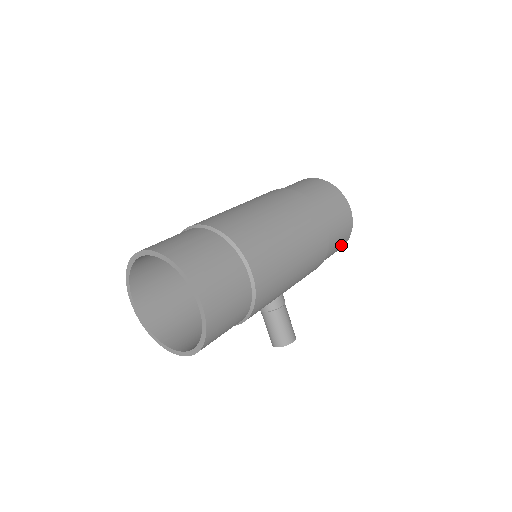
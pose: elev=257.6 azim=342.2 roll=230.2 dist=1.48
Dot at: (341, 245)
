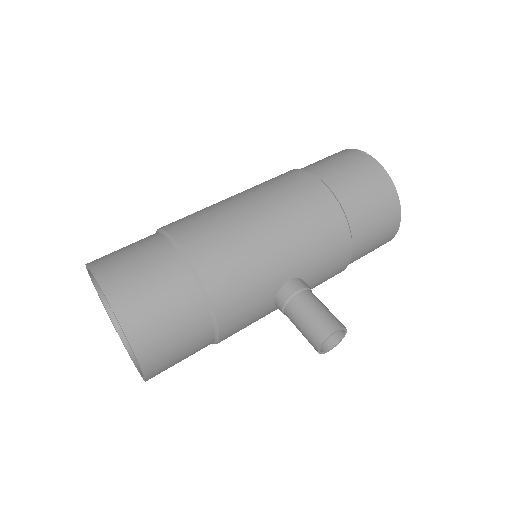
Dot at: (383, 199)
